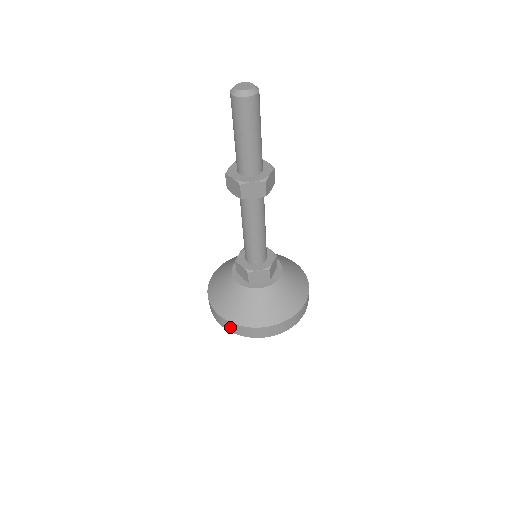
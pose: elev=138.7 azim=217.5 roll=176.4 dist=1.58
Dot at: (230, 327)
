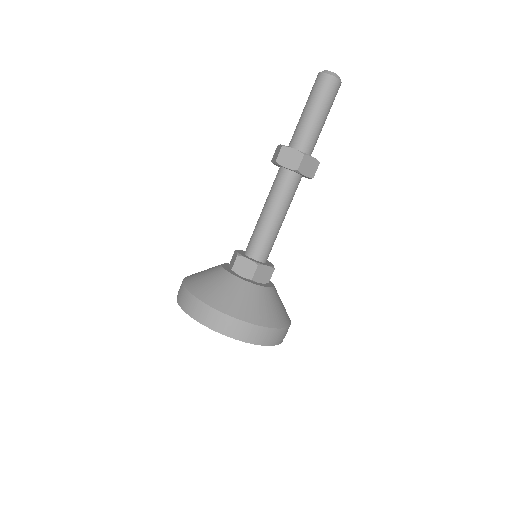
Dot at: (230, 327)
